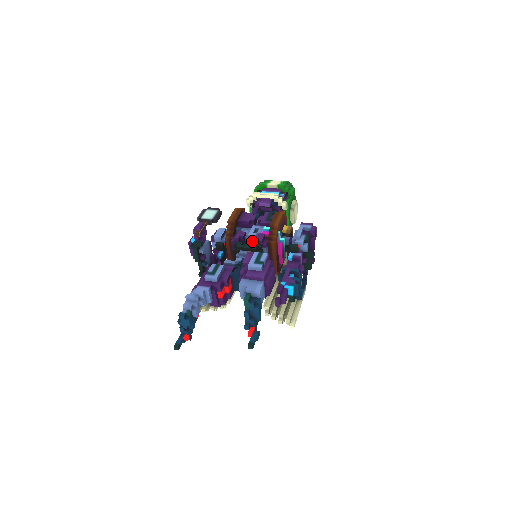
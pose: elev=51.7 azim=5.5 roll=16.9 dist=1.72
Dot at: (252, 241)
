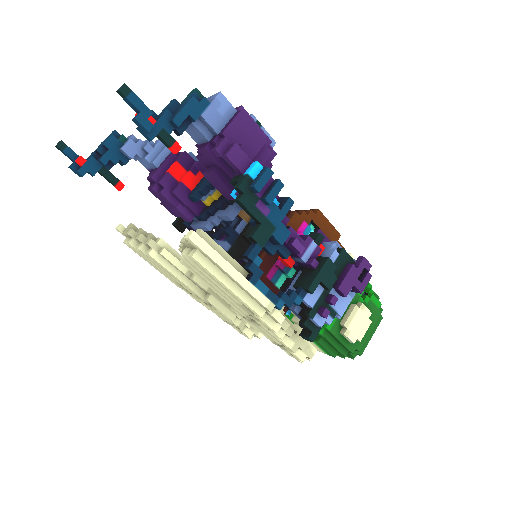
Dot at: occluded
